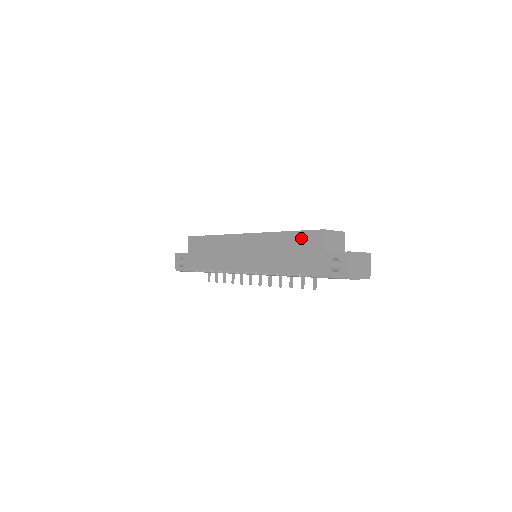
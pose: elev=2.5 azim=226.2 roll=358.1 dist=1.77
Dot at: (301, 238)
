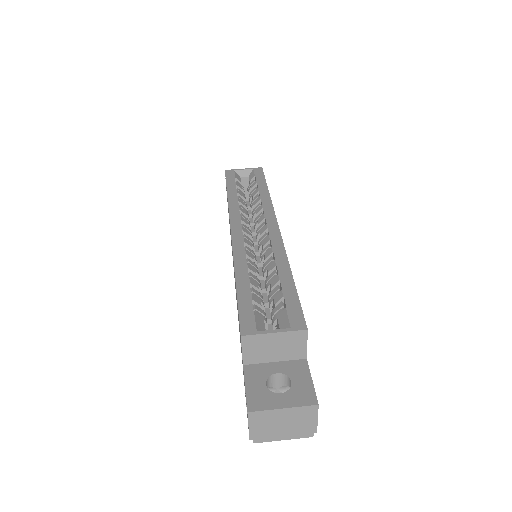
Dot at: occluded
